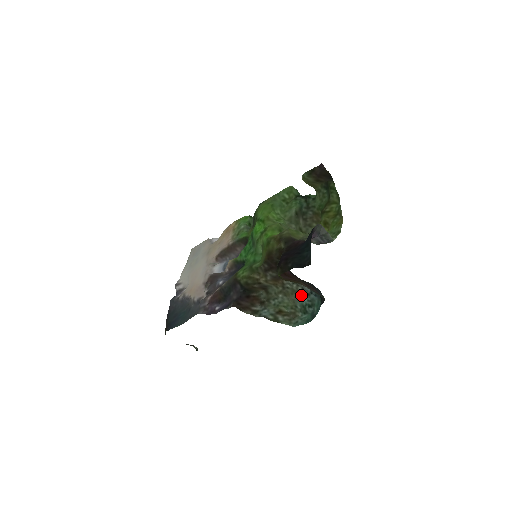
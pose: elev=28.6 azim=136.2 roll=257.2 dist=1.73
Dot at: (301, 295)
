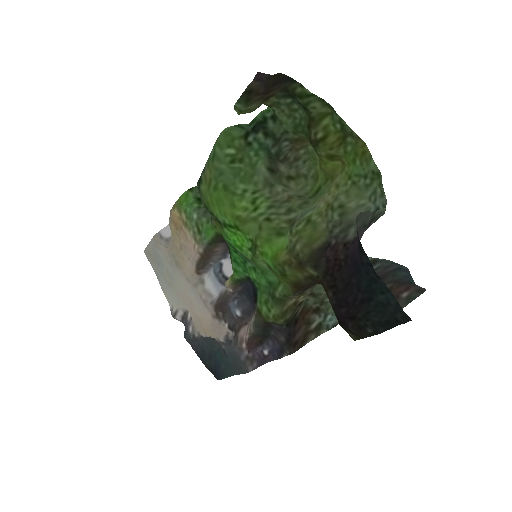
Dot at: occluded
